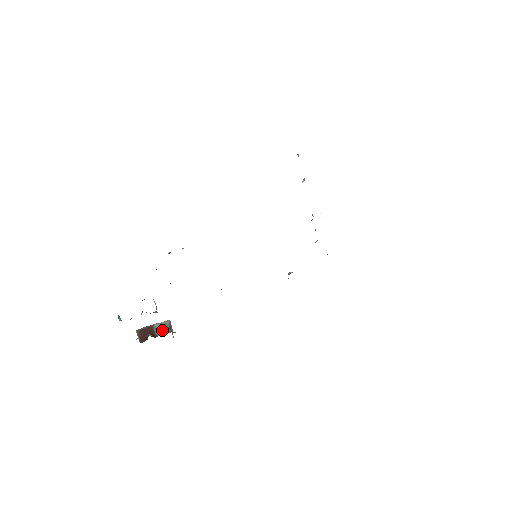
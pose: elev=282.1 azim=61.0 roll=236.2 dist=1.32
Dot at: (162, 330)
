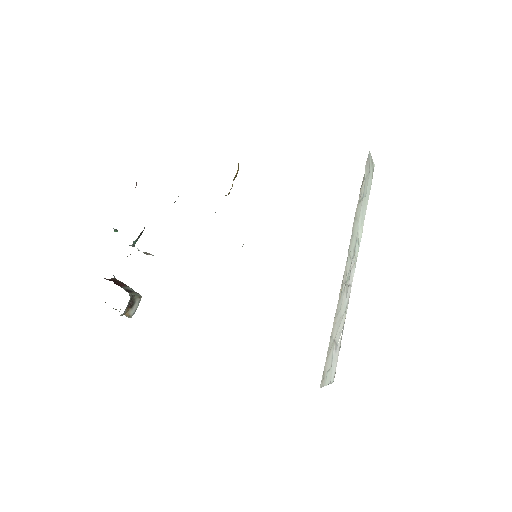
Dot at: (127, 291)
